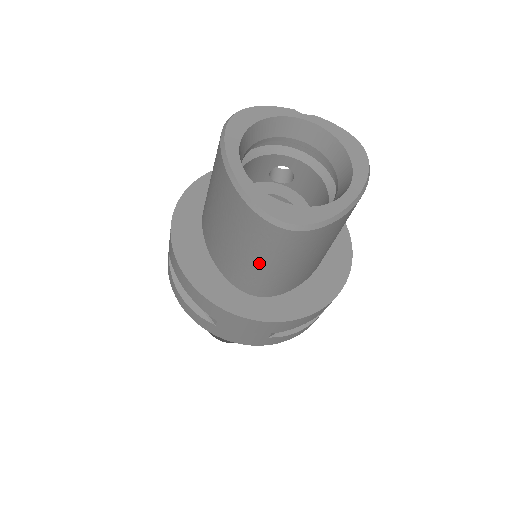
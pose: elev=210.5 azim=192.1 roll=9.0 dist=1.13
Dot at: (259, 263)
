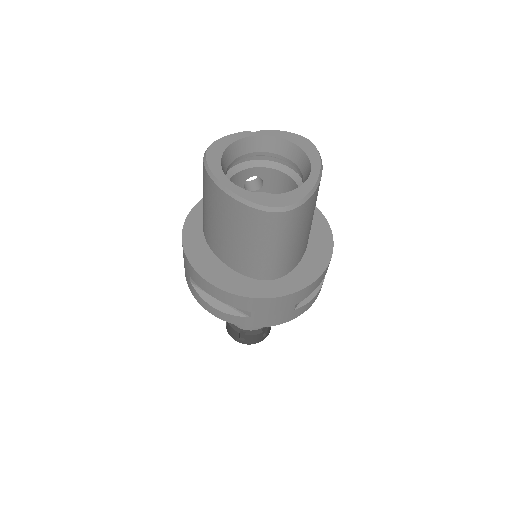
Dot at: (269, 249)
